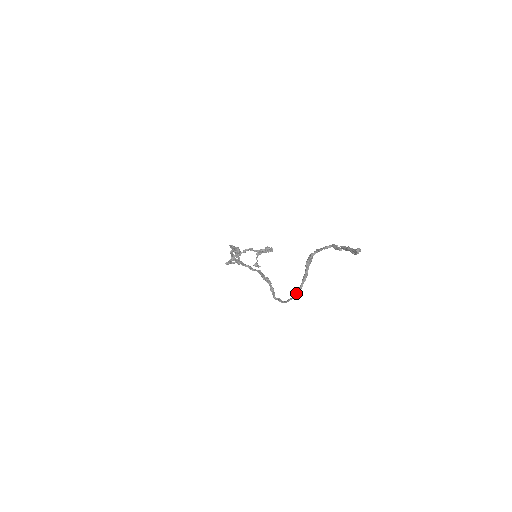
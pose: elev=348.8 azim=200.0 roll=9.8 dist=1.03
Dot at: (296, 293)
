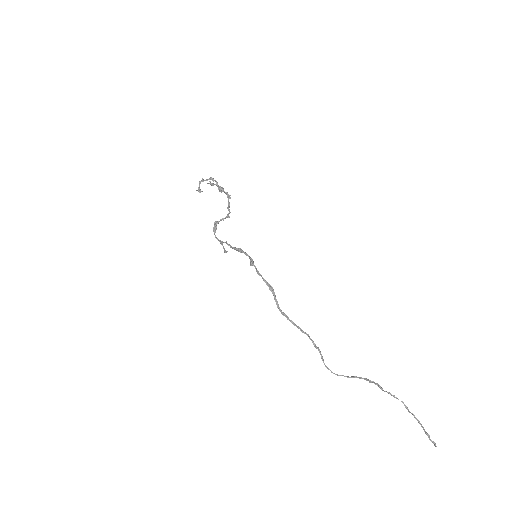
Dot at: occluded
